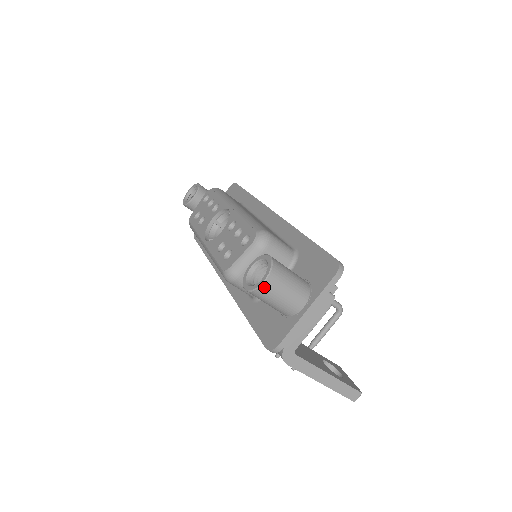
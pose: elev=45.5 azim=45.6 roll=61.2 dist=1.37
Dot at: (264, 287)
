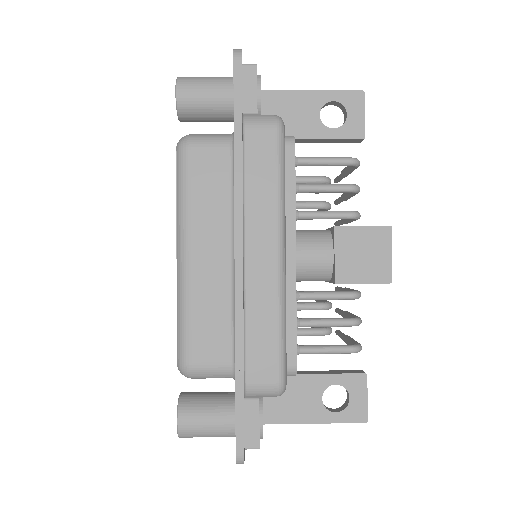
Dot at: occluded
